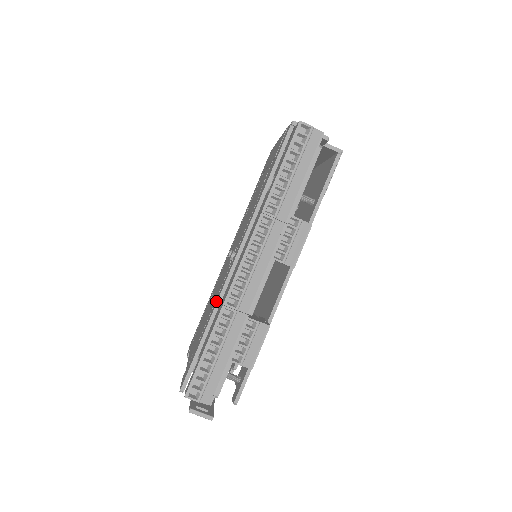
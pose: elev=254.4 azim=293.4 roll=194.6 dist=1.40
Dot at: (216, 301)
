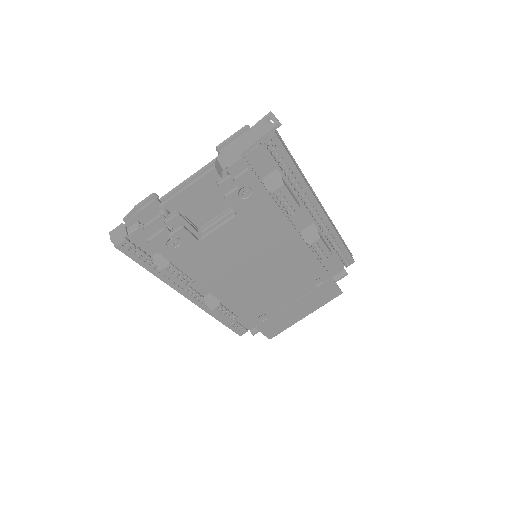
Dot at: occluded
